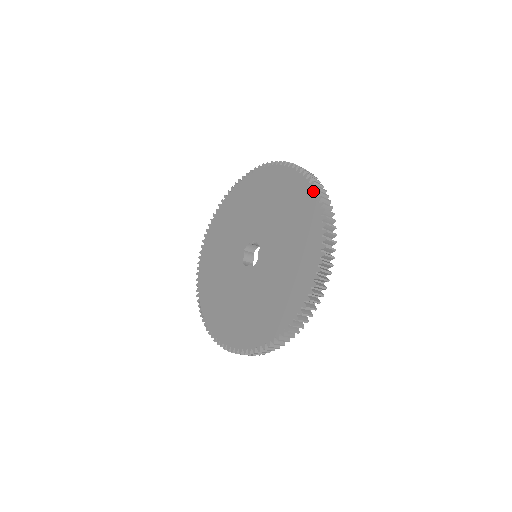
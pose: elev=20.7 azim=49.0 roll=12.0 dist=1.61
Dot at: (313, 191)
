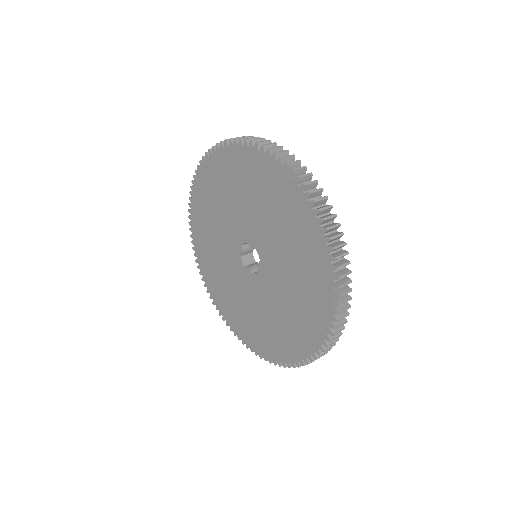
Dot at: (327, 252)
